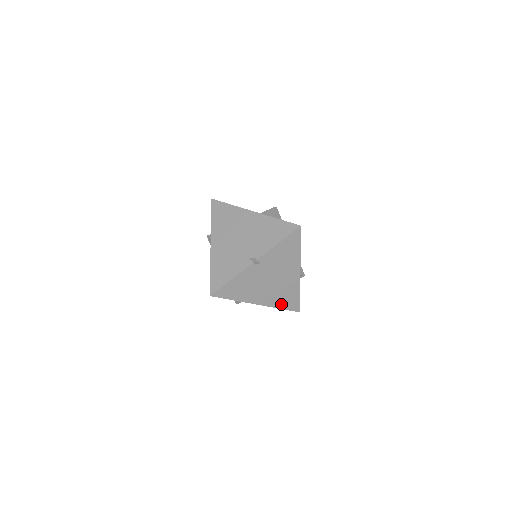
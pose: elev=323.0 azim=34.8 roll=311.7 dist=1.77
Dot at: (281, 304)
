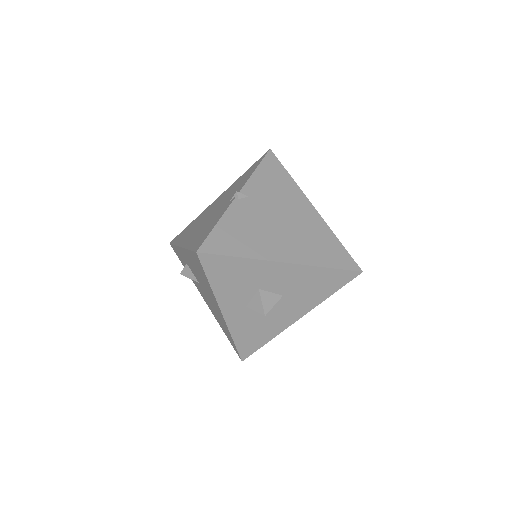
Dot at: (322, 260)
